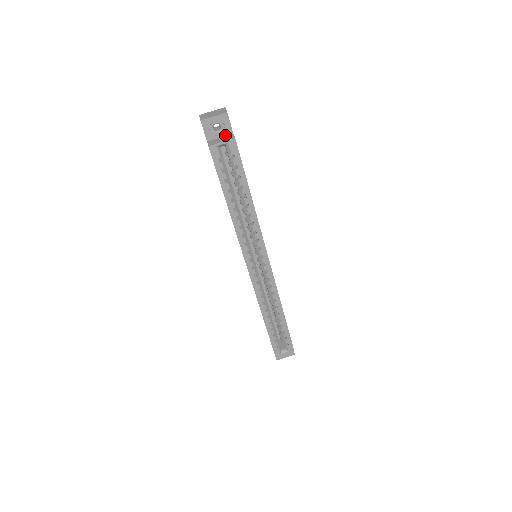
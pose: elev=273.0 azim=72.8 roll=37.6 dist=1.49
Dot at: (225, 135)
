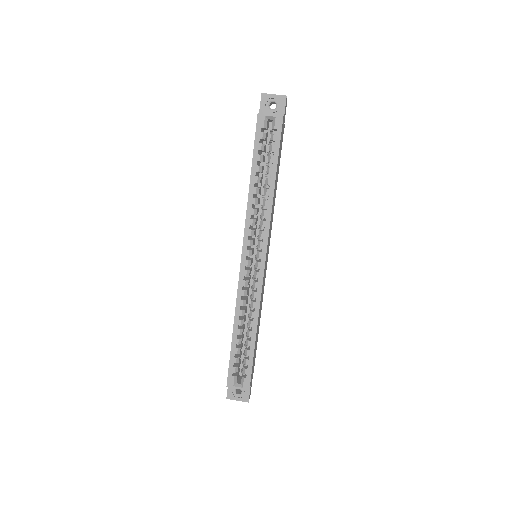
Dot at: occluded
